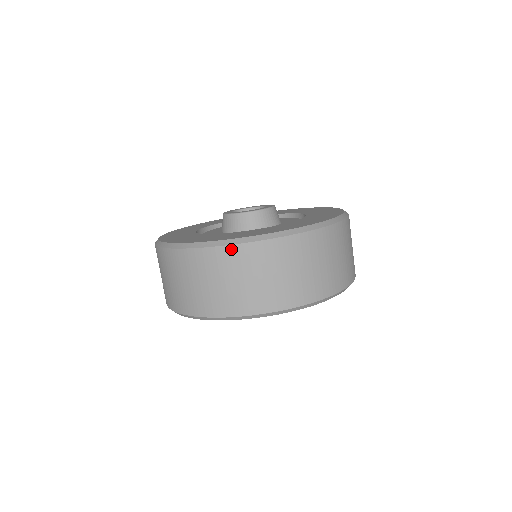
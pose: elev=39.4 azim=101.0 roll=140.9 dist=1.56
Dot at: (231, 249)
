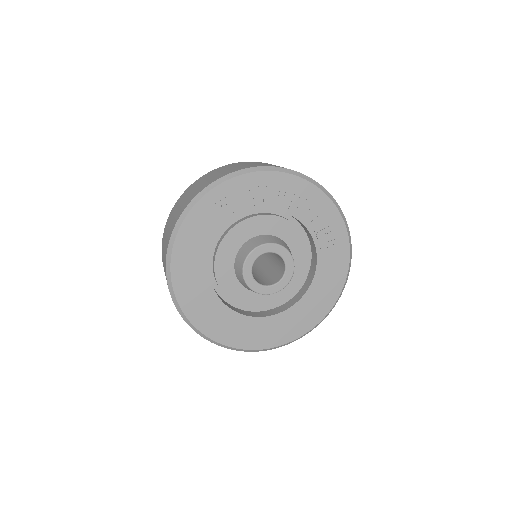
Dot at: (202, 177)
